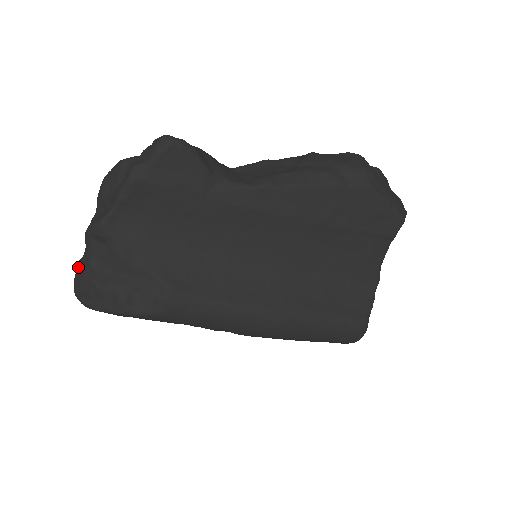
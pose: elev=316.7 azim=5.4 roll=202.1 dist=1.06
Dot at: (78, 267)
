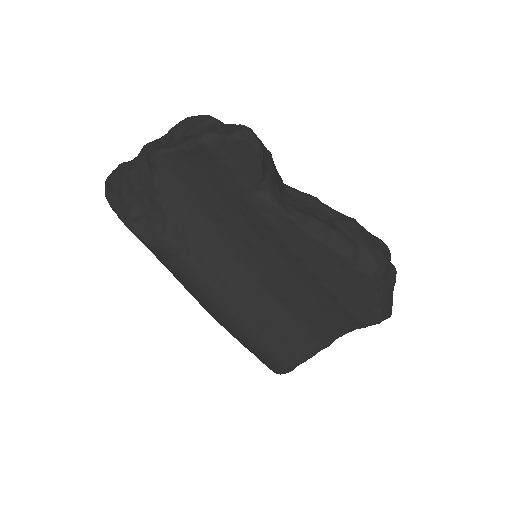
Dot at: (121, 166)
